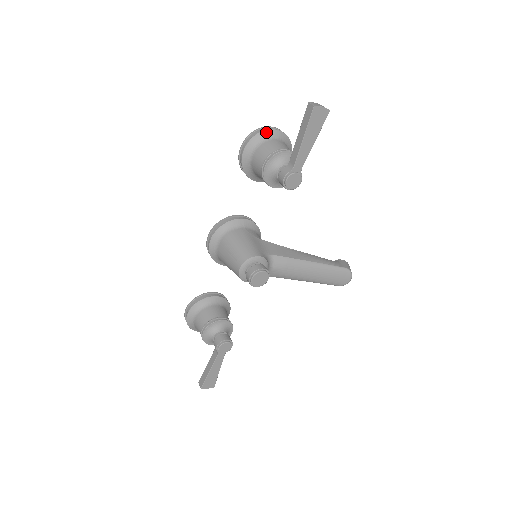
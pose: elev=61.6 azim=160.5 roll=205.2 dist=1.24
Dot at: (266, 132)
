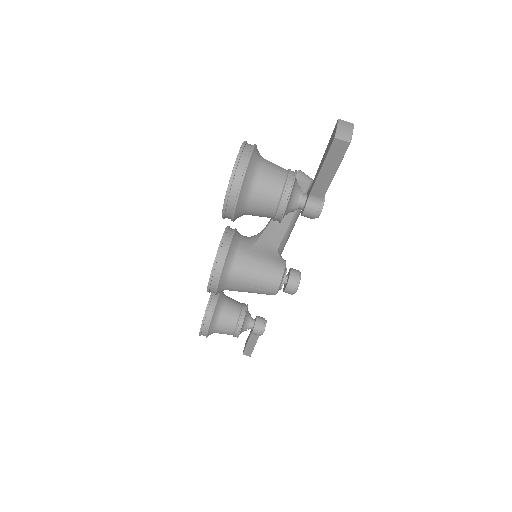
Dot at: (247, 172)
